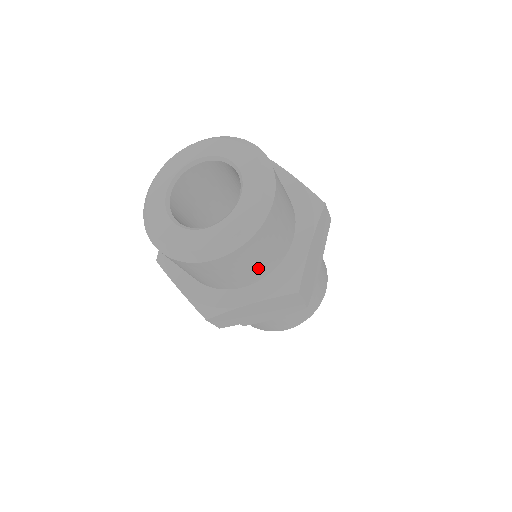
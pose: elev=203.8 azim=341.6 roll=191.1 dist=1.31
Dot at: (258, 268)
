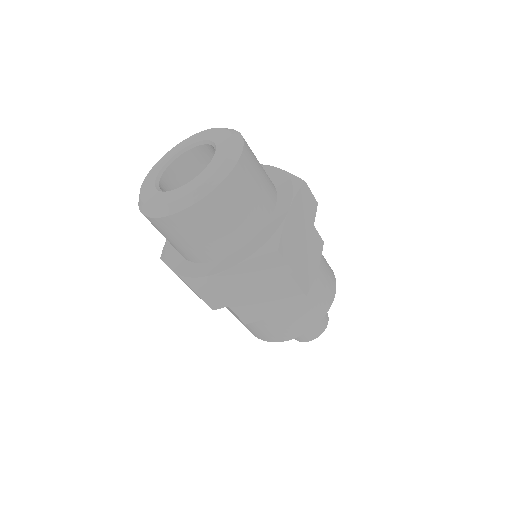
Dot at: (267, 182)
